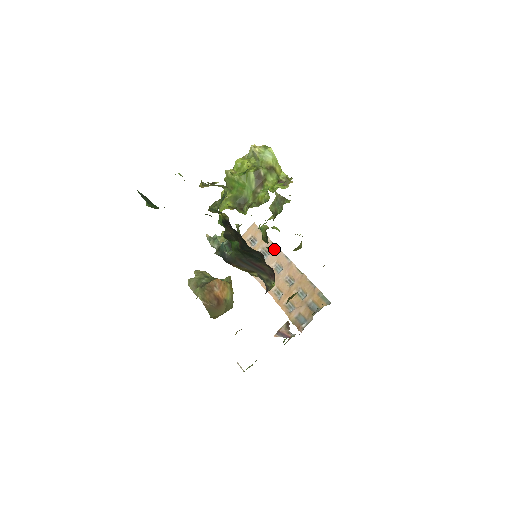
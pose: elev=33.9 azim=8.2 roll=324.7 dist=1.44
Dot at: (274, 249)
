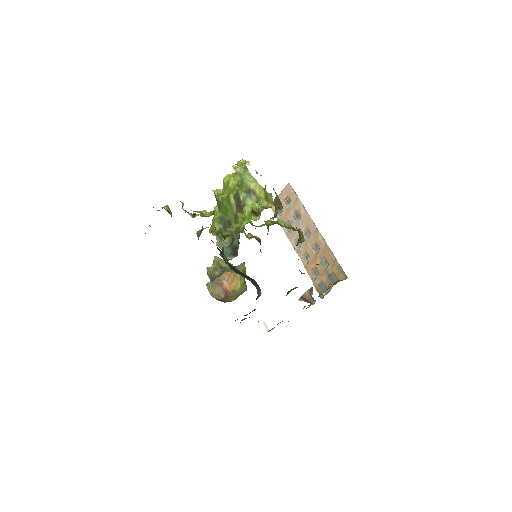
Dot at: (304, 214)
